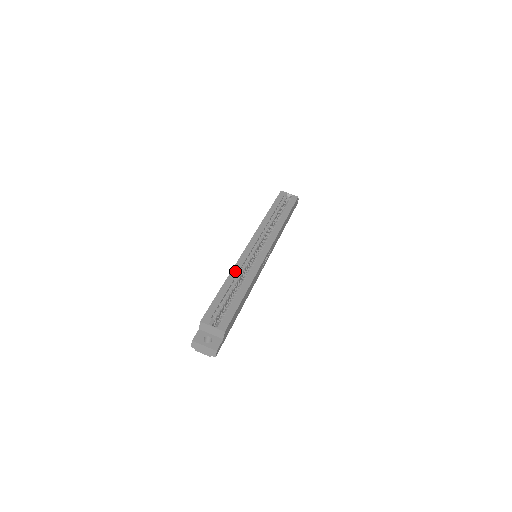
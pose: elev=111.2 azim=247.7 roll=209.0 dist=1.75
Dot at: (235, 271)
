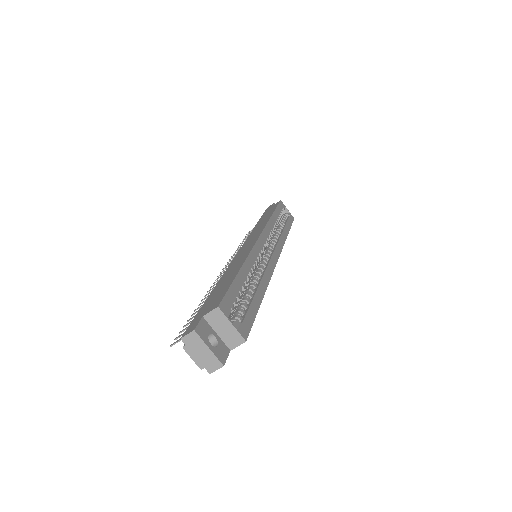
Dot at: (251, 260)
